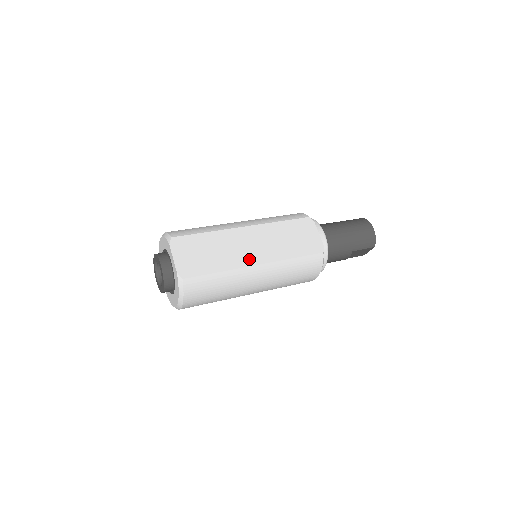
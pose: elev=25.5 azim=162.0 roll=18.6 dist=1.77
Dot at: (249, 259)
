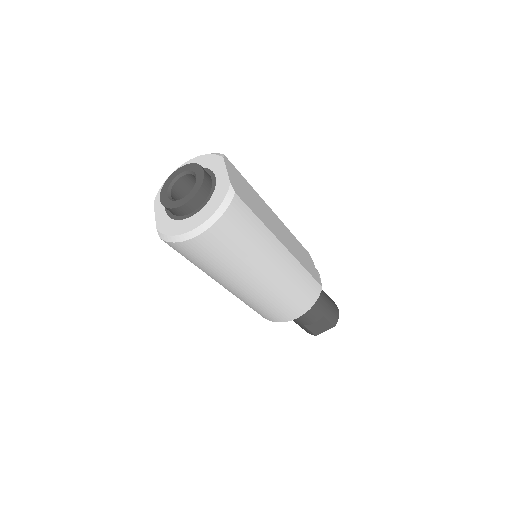
Dot at: (279, 236)
